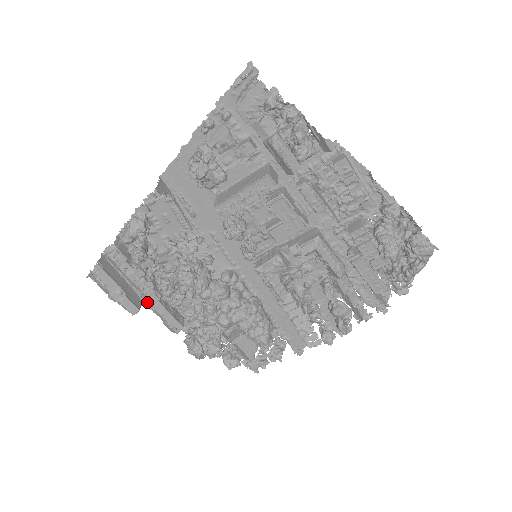
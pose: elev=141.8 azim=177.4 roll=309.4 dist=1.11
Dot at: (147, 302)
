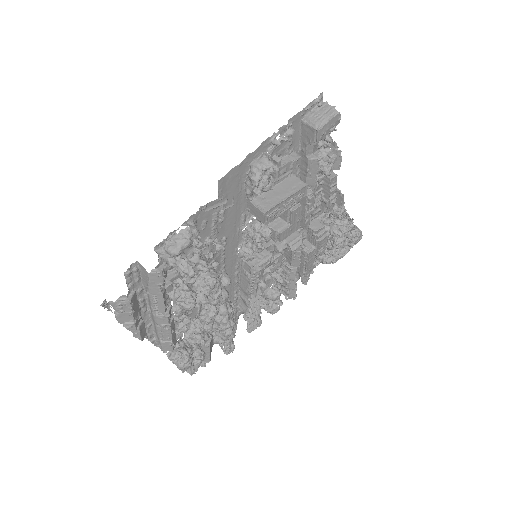
Dot at: (162, 322)
